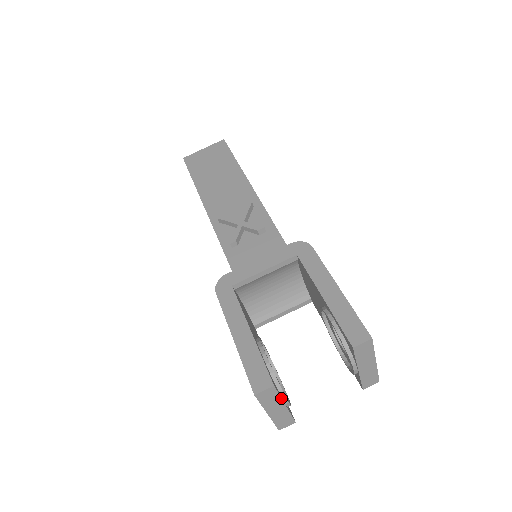
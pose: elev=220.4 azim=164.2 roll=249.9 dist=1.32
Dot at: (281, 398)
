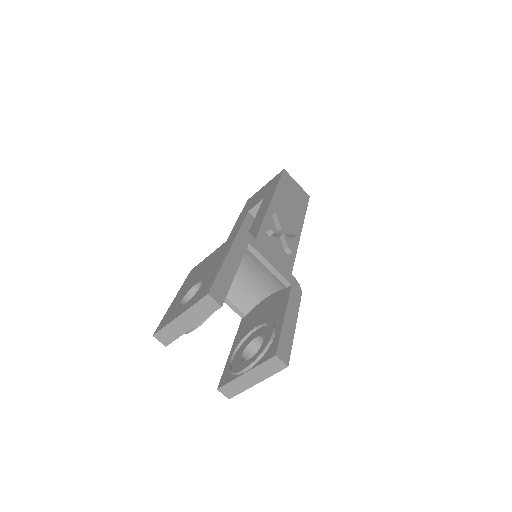
Dot at: (204, 319)
